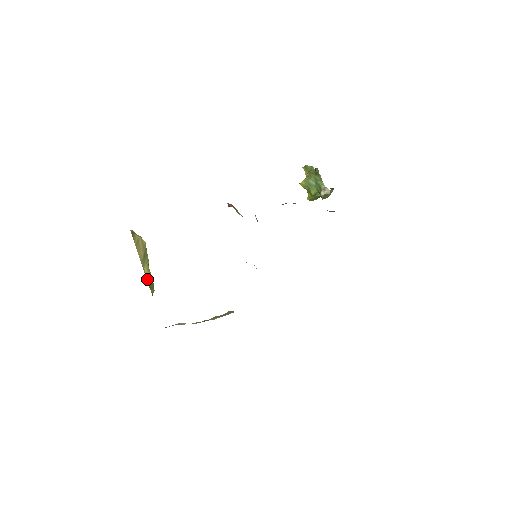
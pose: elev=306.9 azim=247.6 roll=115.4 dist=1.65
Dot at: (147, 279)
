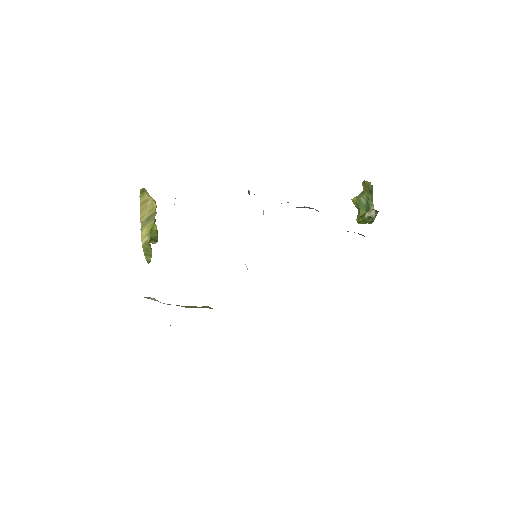
Dot at: (142, 242)
